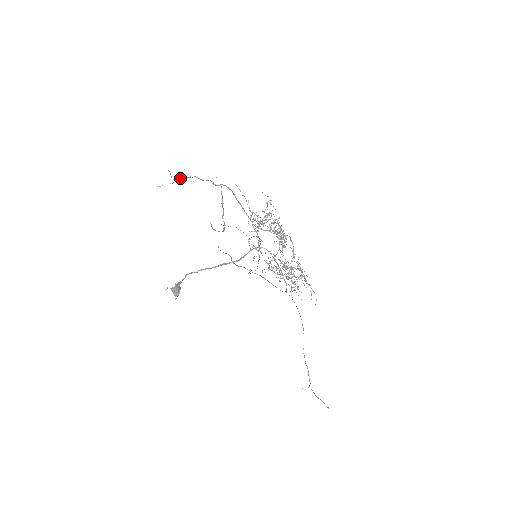
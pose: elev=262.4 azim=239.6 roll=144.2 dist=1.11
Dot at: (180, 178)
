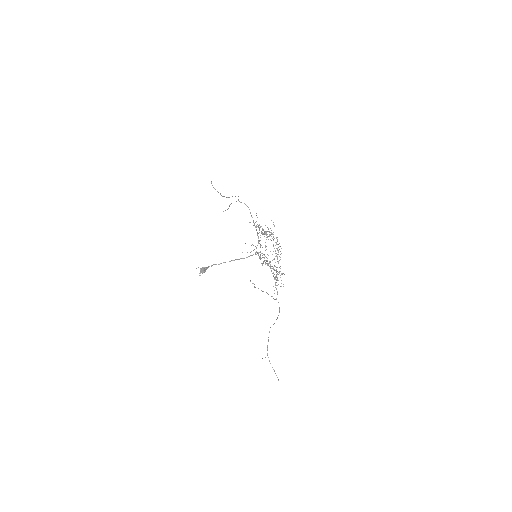
Dot at: (228, 208)
